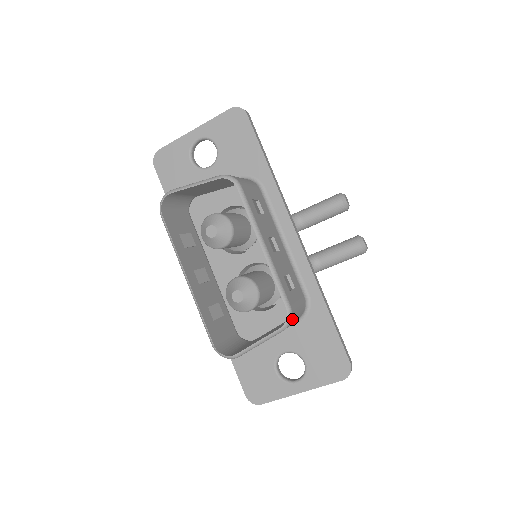
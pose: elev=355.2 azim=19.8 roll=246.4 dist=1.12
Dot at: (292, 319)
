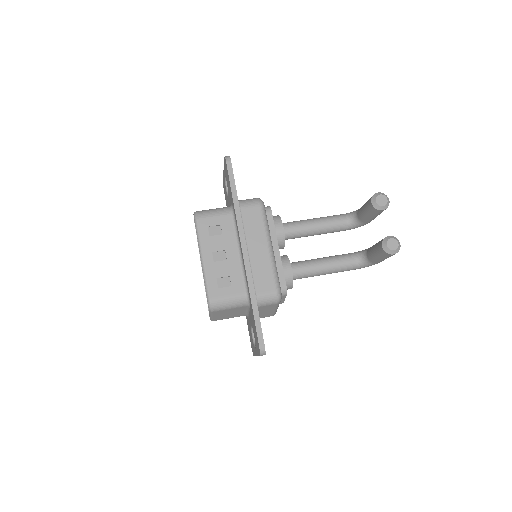
Dot at: (214, 306)
